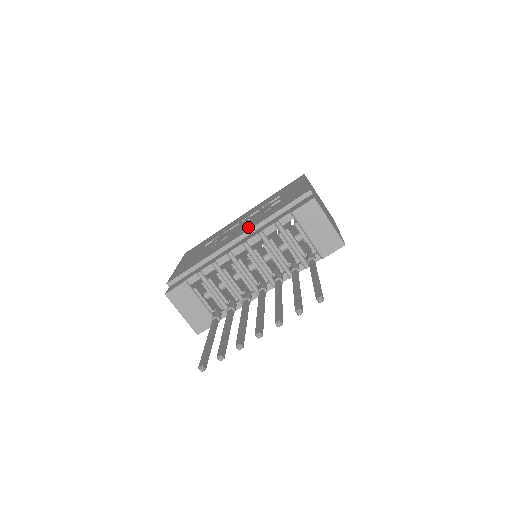
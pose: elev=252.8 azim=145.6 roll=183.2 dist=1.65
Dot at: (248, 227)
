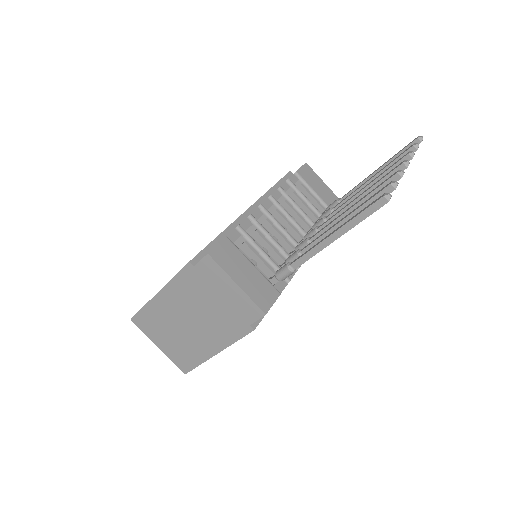
Dot at: occluded
